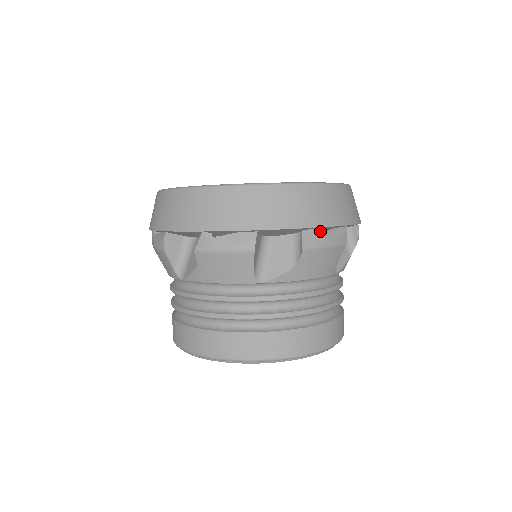
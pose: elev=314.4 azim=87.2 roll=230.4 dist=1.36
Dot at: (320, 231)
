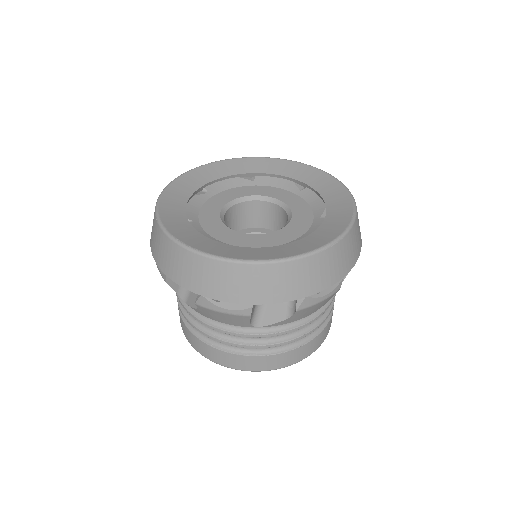
Dot at: occluded
